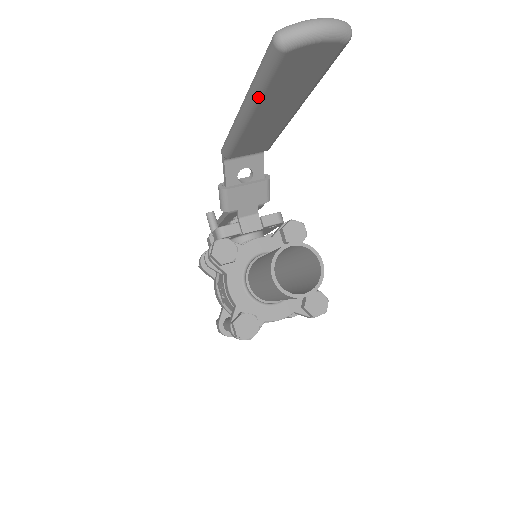
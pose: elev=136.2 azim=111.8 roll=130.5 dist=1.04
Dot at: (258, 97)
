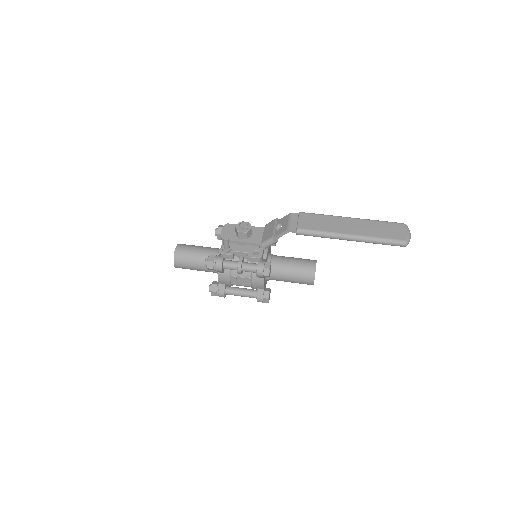
Dot at: occluded
